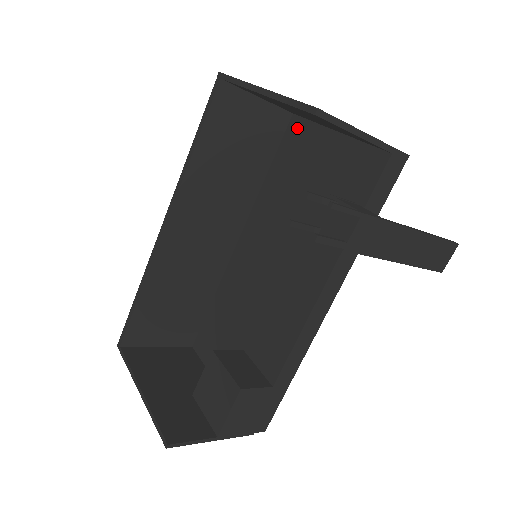
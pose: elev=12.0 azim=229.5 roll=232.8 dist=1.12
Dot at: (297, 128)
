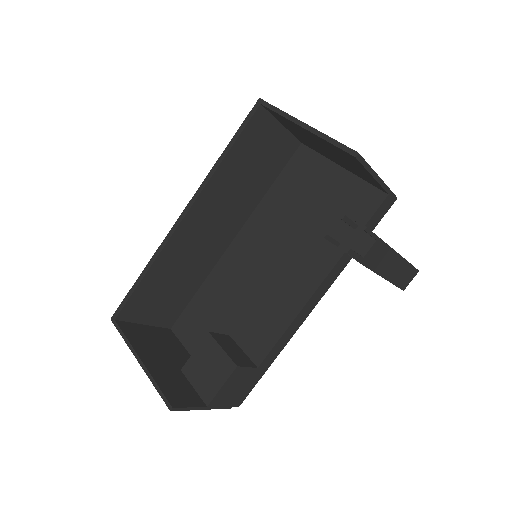
Dot at: (304, 156)
